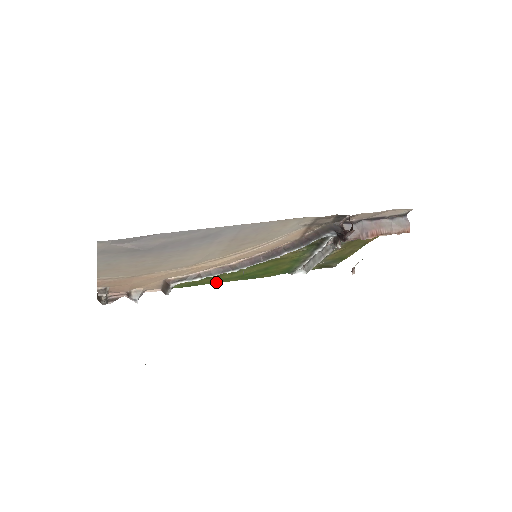
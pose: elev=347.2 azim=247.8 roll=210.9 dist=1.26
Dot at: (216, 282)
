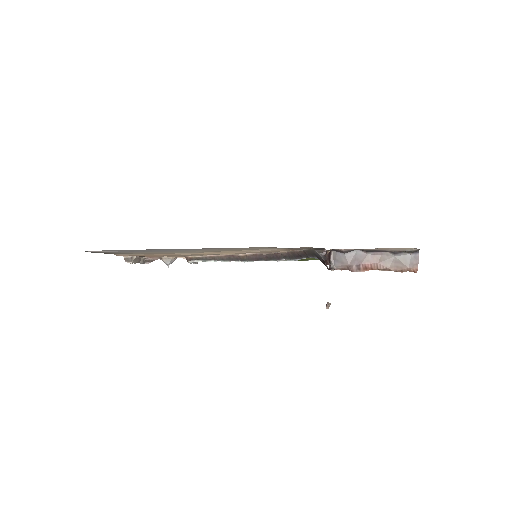
Dot at: occluded
